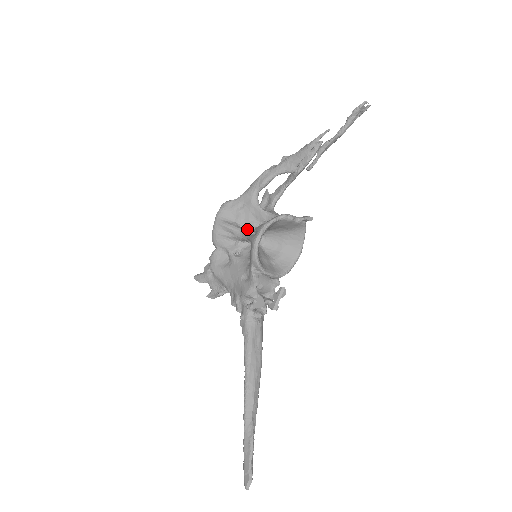
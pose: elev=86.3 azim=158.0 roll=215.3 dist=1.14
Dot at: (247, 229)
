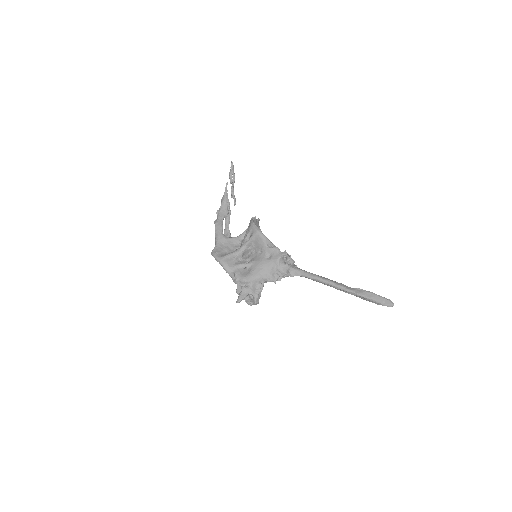
Dot at: (239, 248)
